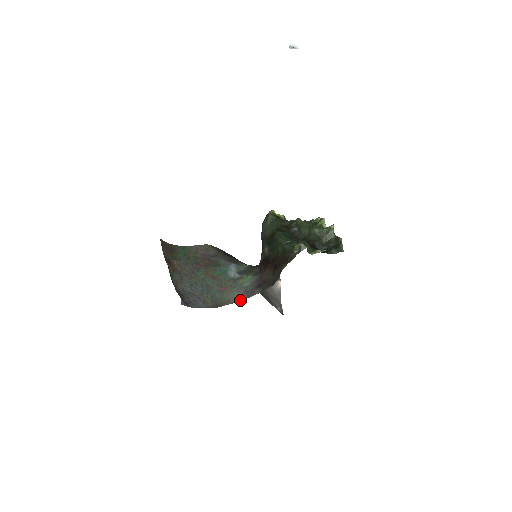
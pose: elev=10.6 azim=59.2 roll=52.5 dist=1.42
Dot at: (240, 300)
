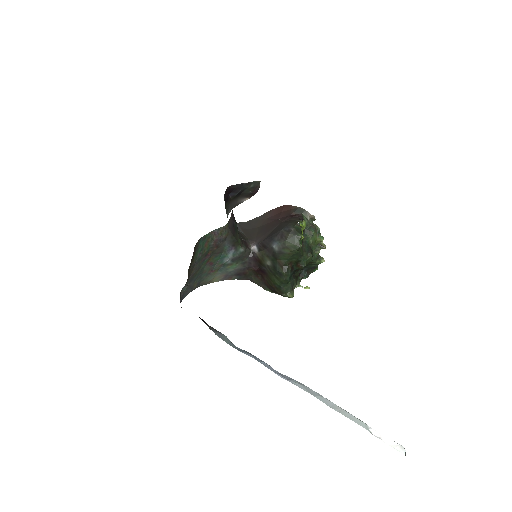
Dot at: (218, 281)
